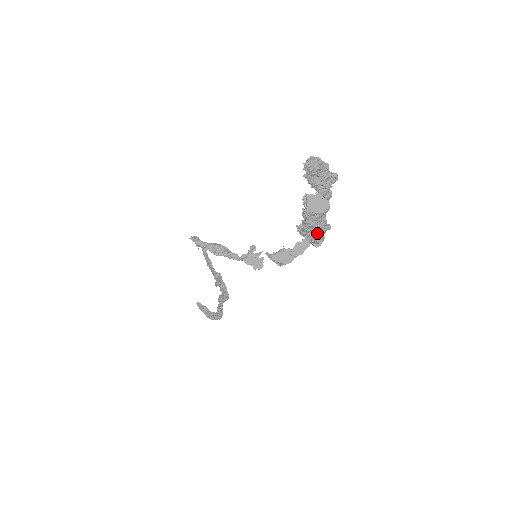
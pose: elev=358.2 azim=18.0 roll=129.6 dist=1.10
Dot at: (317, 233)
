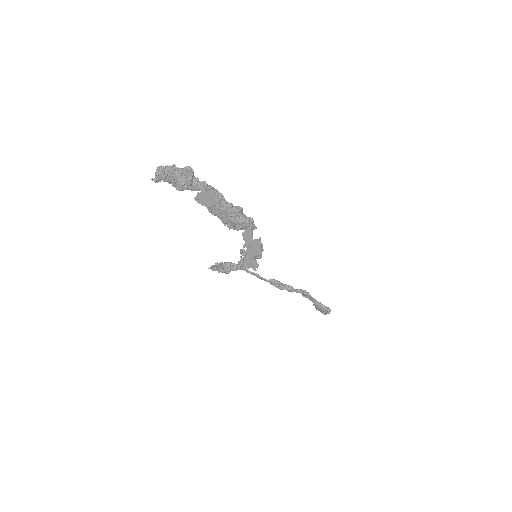
Dot at: (234, 220)
